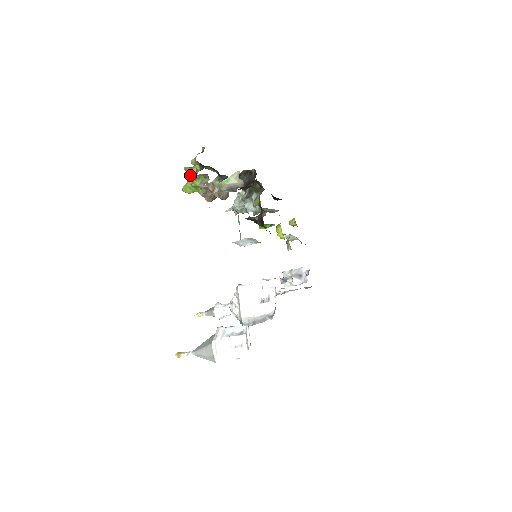
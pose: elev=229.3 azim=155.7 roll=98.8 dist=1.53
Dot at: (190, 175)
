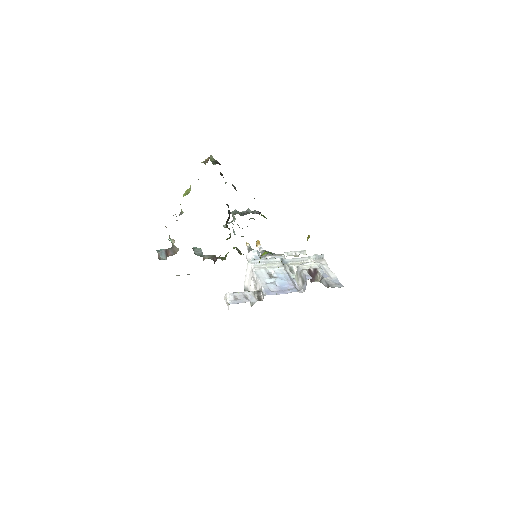
Dot at: occluded
